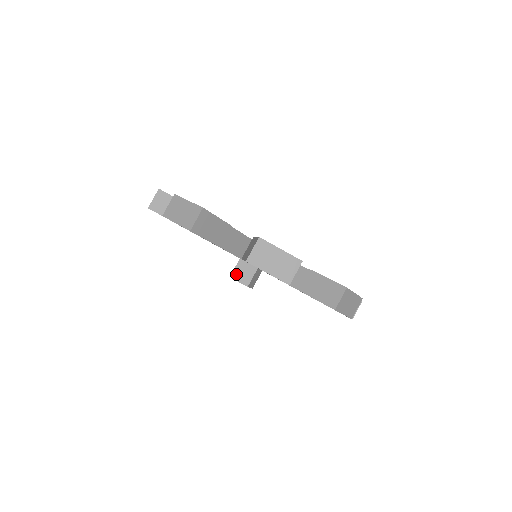
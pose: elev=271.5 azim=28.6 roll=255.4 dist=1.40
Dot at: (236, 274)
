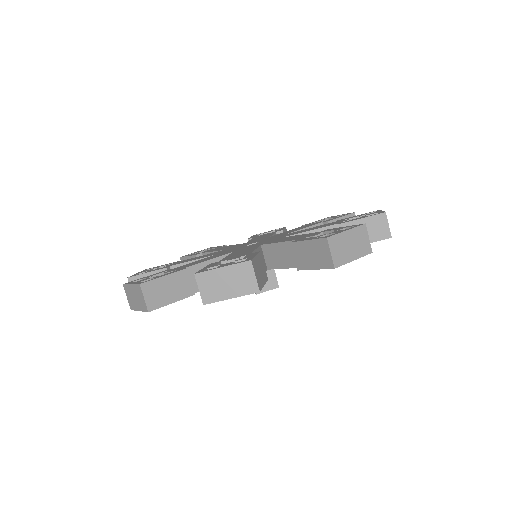
Dot at: occluded
